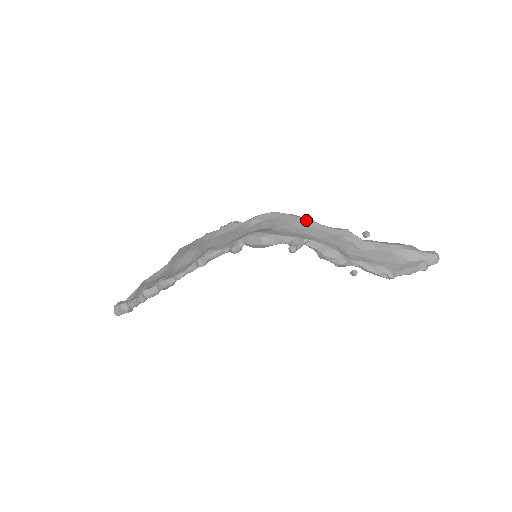
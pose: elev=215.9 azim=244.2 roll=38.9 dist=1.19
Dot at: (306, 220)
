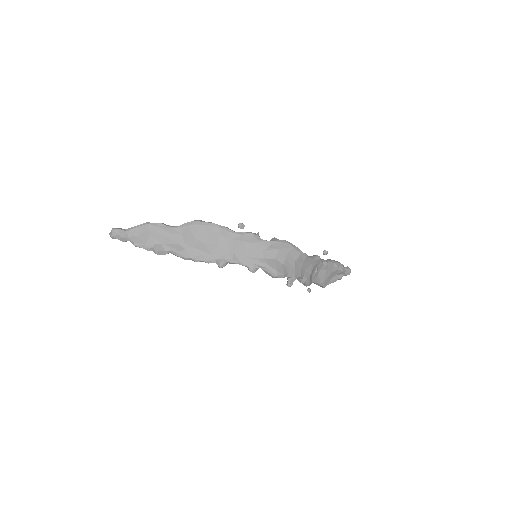
Dot at: (304, 256)
